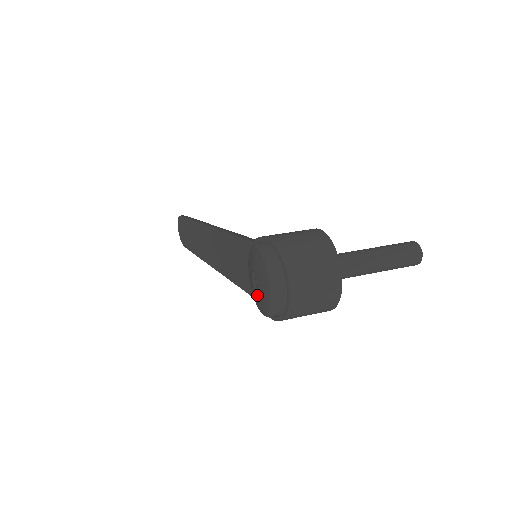
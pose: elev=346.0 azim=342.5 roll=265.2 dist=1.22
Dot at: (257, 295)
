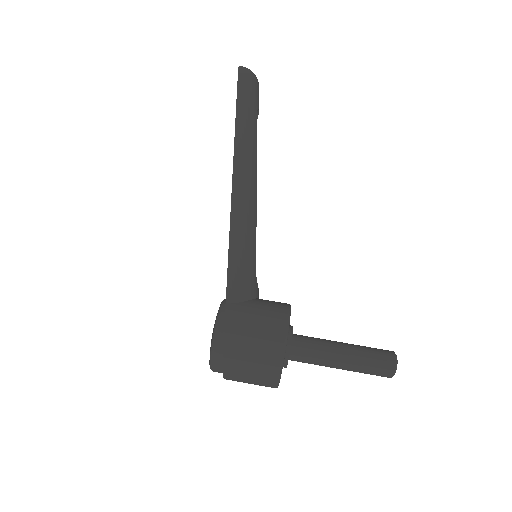
Dot at: occluded
